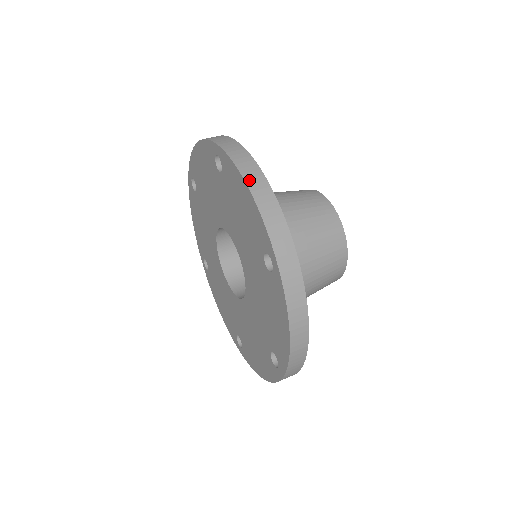
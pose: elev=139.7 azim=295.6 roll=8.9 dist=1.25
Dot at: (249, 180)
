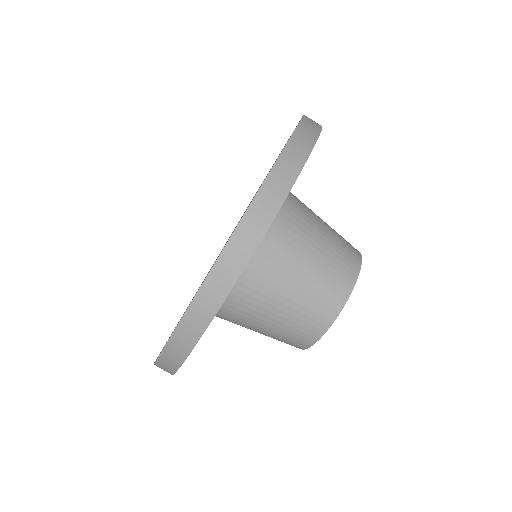
Dot at: (201, 297)
